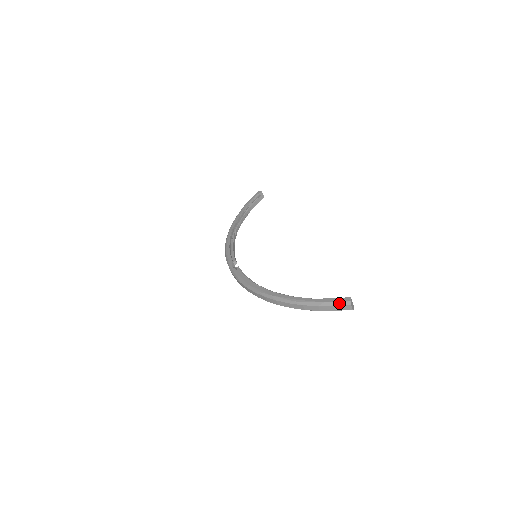
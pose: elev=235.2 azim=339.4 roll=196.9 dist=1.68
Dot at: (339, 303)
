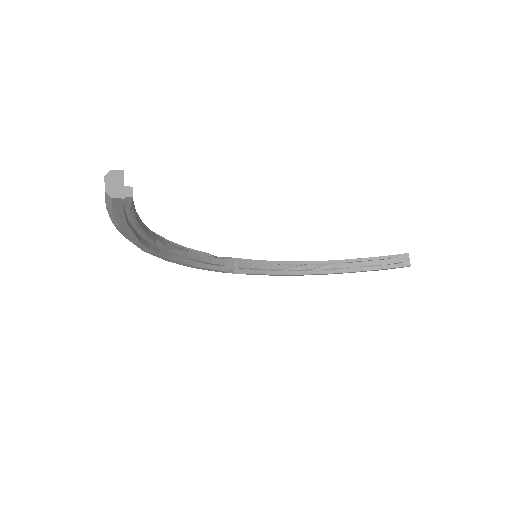
Dot at: occluded
